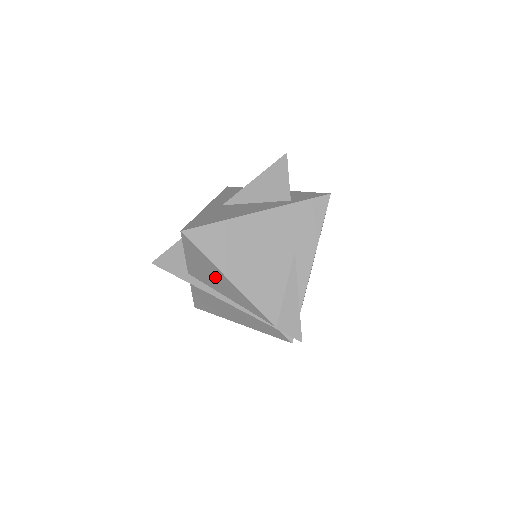
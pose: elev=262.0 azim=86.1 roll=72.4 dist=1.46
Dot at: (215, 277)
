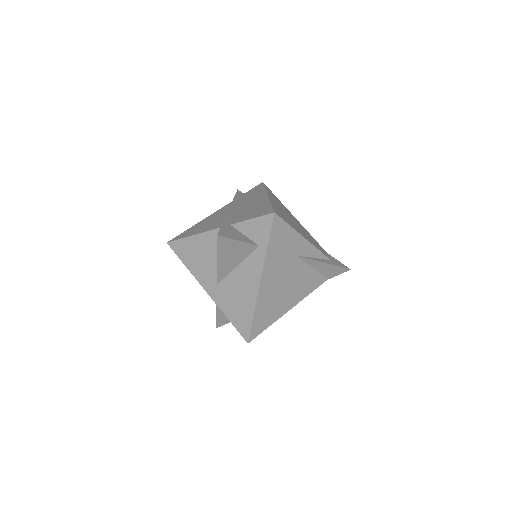
Dot at: occluded
